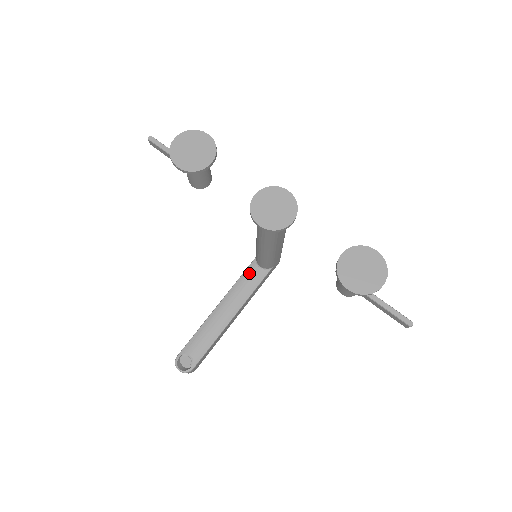
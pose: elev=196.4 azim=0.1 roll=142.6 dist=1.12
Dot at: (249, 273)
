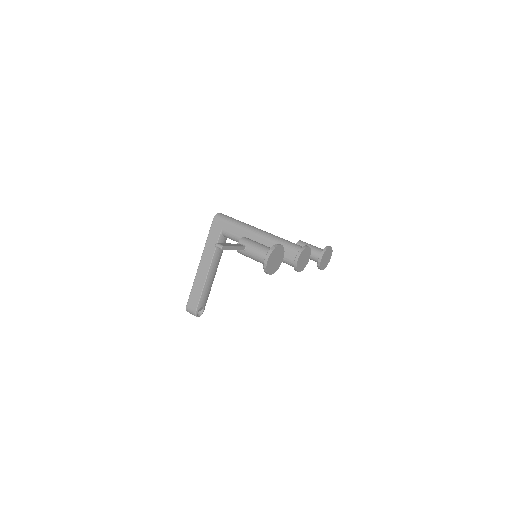
Dot at: occluded
